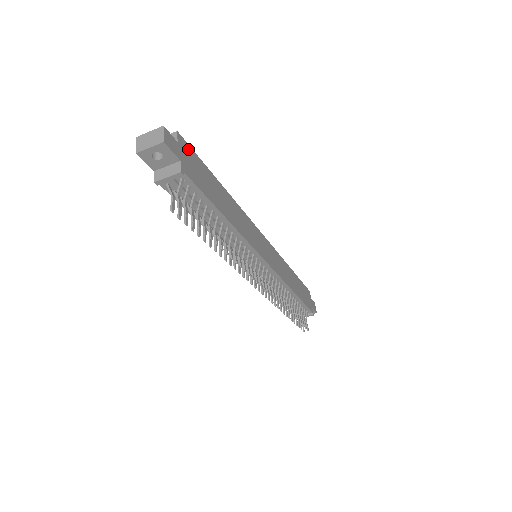
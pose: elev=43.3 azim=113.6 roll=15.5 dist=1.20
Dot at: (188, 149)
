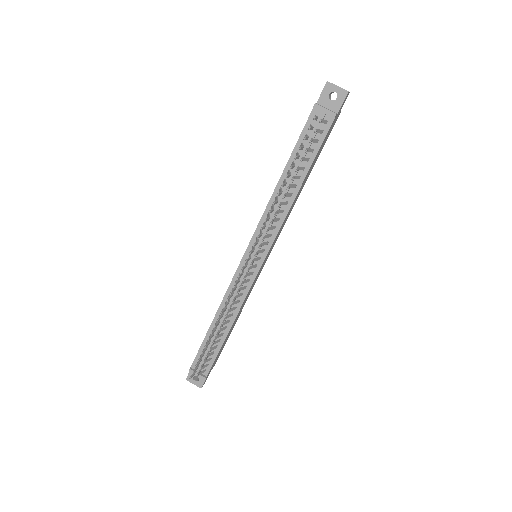
Dot at: occluded
